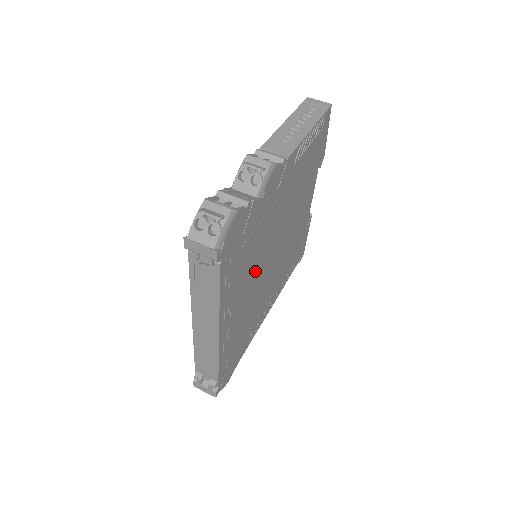
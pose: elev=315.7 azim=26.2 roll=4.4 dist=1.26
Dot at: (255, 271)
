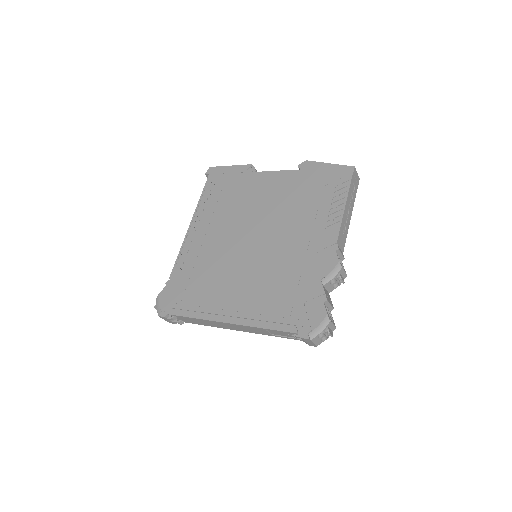
Dot at: occluded
